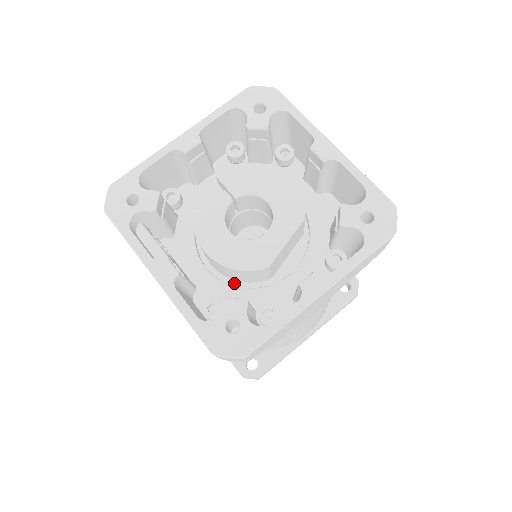
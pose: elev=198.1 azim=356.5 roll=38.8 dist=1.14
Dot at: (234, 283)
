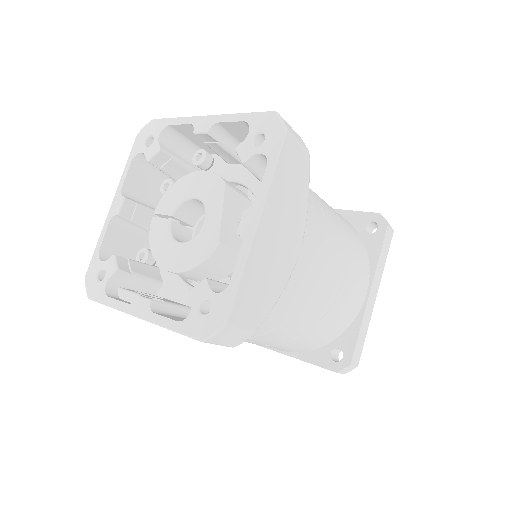
Dot at: occluded
